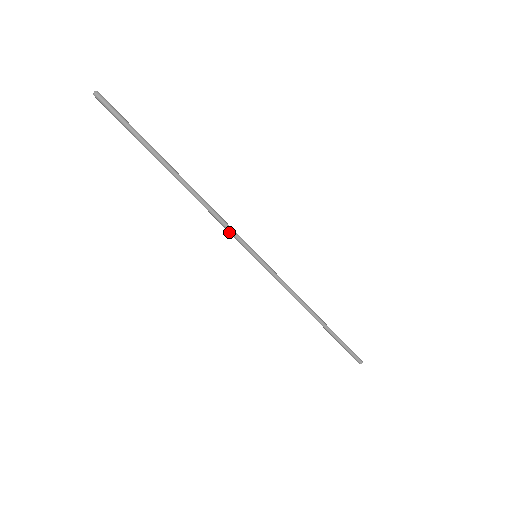
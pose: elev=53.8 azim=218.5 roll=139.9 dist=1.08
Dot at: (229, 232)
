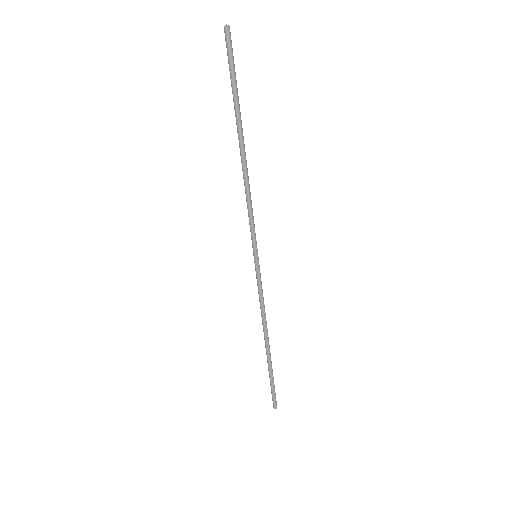
Dot at: (249, 220)
